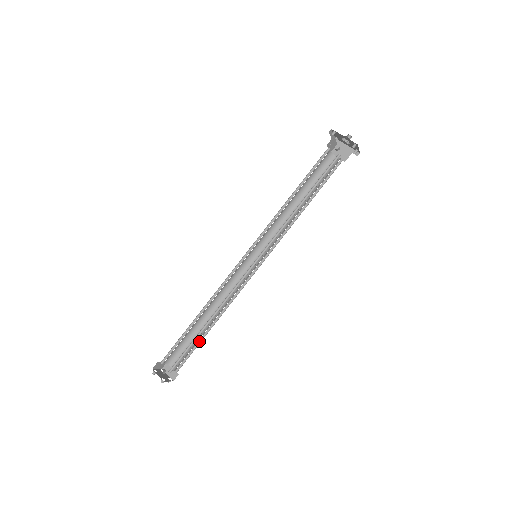
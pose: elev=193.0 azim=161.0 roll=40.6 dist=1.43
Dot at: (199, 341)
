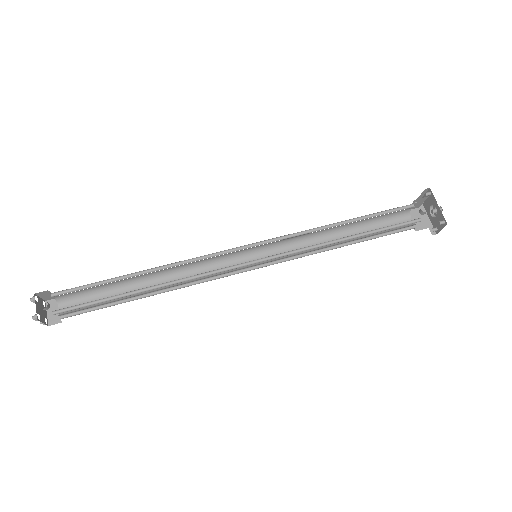
Dot at: (117, 302)
